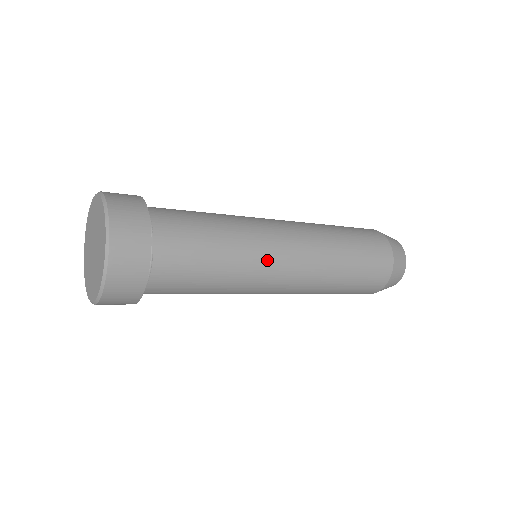
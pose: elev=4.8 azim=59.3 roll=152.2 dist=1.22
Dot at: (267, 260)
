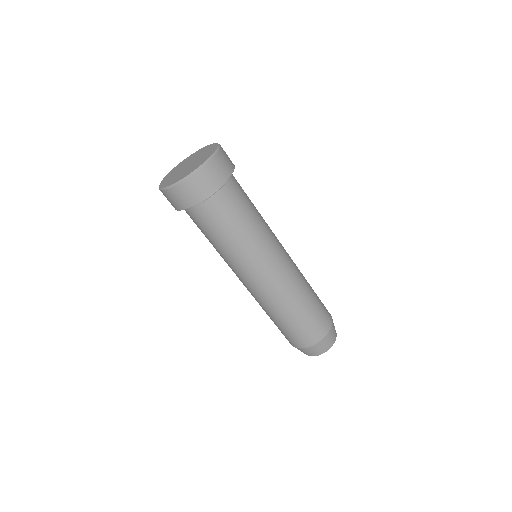
Dot at: (275, 238)
